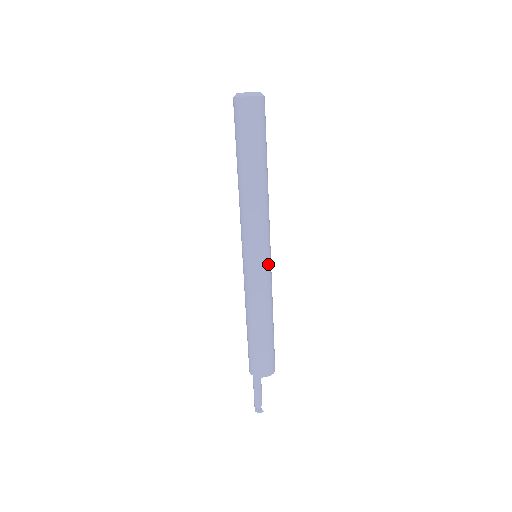
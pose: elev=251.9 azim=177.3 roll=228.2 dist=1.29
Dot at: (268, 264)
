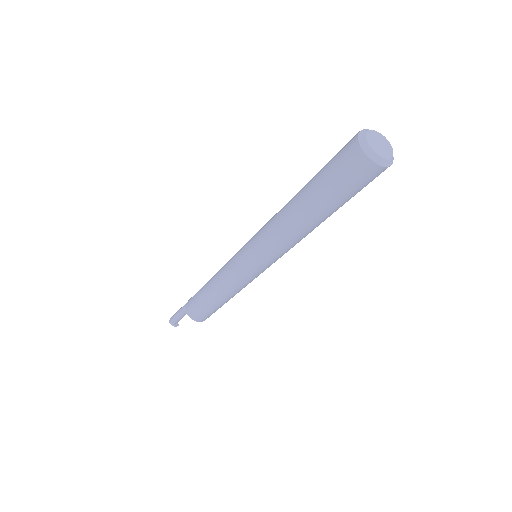
Dot at: occluded
